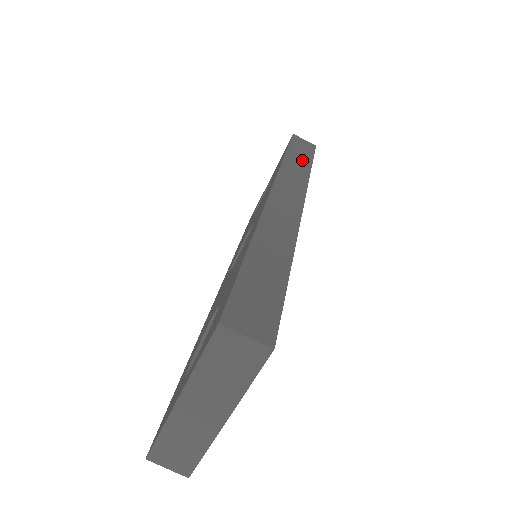
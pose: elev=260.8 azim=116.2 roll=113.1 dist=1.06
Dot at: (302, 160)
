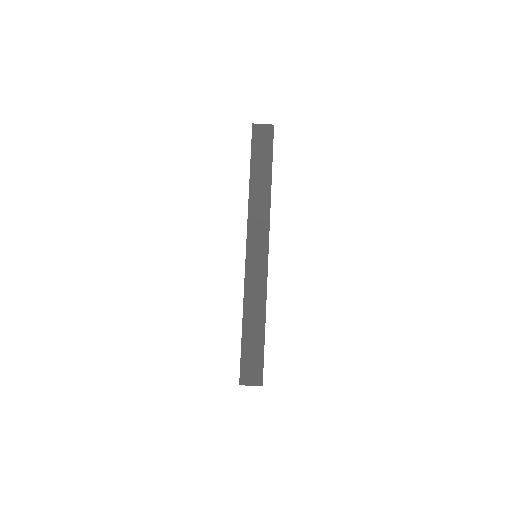
Dot at: (263, 174)
